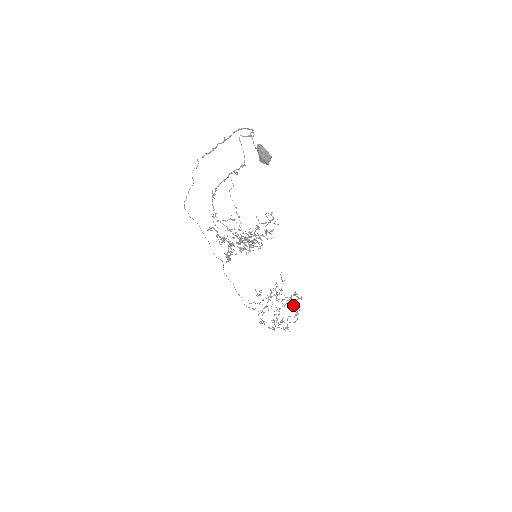
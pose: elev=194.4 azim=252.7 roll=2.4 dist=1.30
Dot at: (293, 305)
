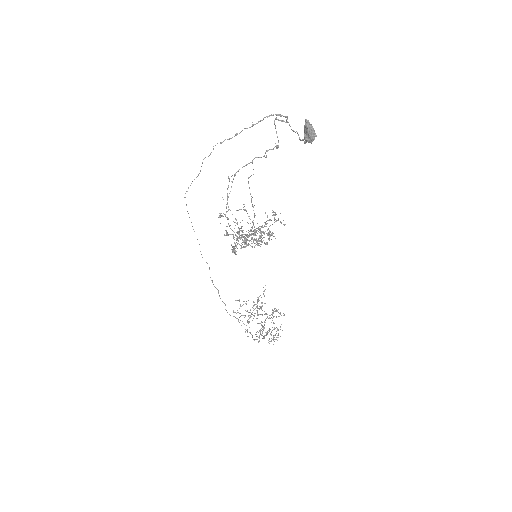
Dot at: (273, 322)
